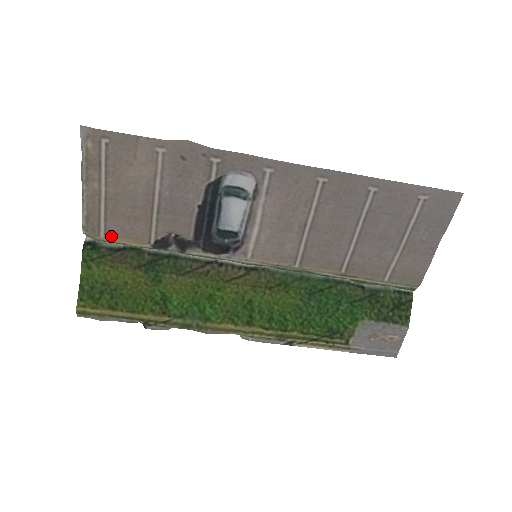
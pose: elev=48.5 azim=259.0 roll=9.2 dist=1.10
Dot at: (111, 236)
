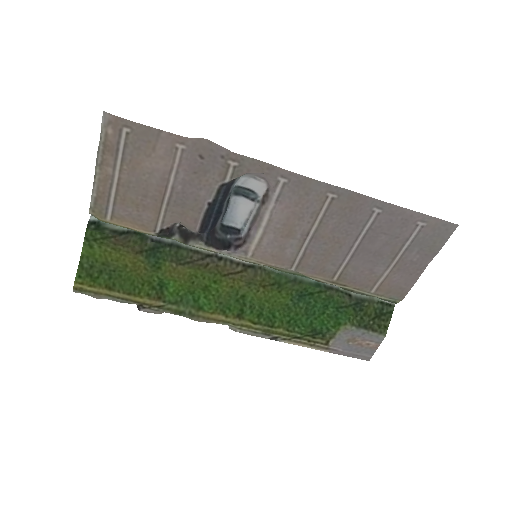
Dot at: (117, 220)
